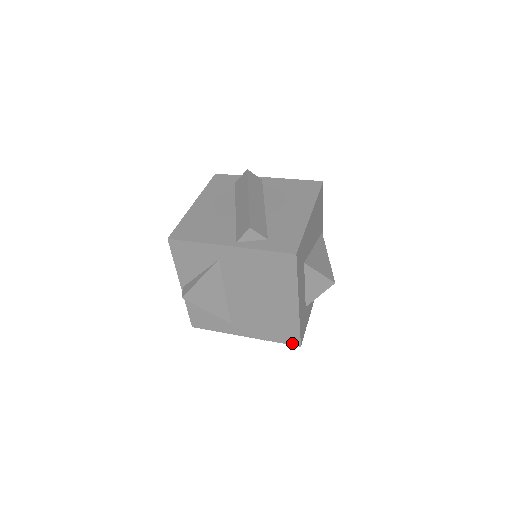
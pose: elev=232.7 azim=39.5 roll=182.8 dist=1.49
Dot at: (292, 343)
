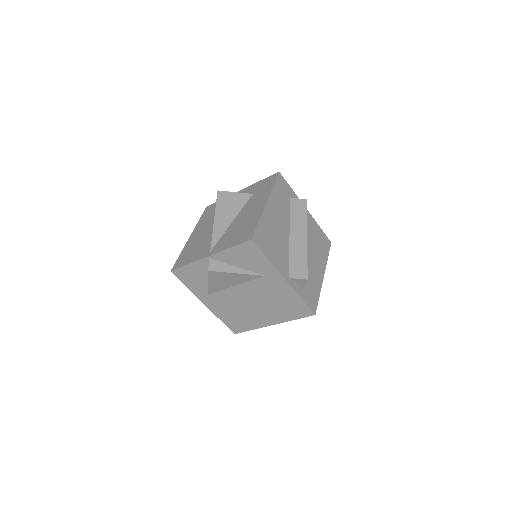
Dot at: (232, 329)
